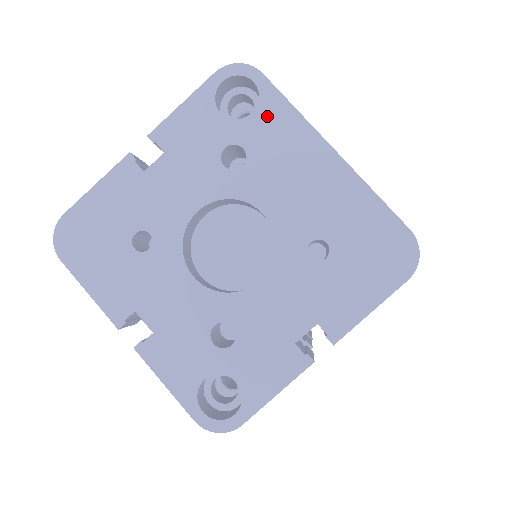
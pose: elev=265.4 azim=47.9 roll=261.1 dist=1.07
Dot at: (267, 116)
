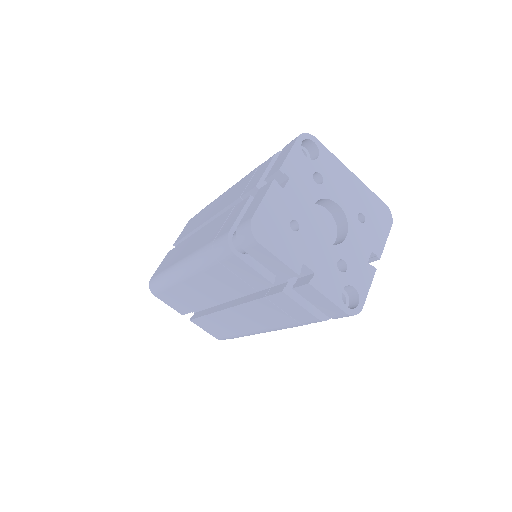
Dot at: (324, 158)
